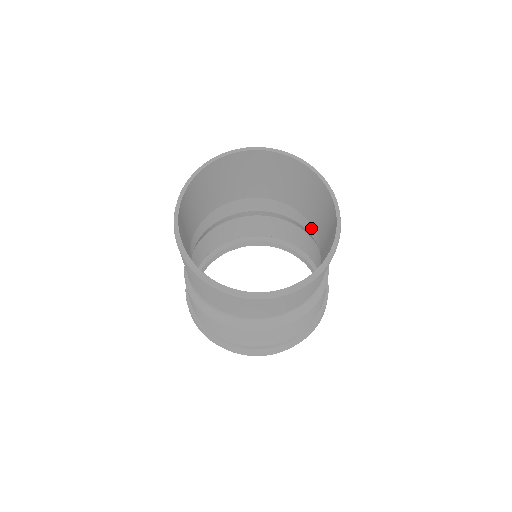
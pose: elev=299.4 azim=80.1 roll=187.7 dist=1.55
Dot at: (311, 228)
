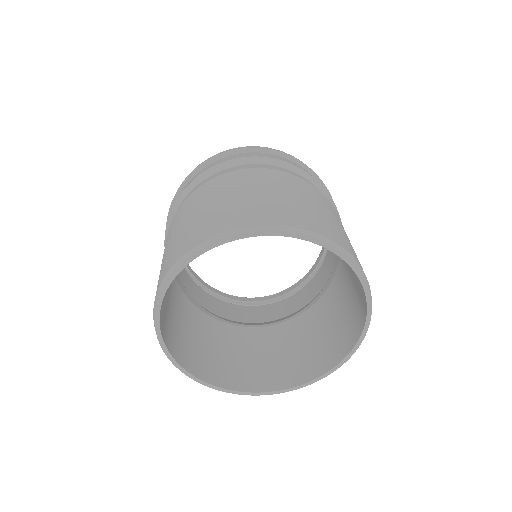
Dot at: occluded
